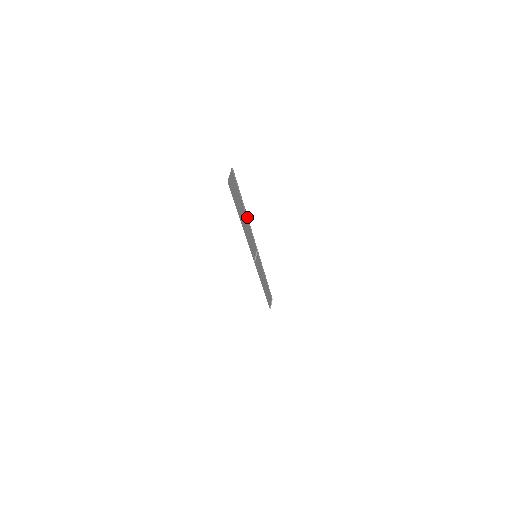
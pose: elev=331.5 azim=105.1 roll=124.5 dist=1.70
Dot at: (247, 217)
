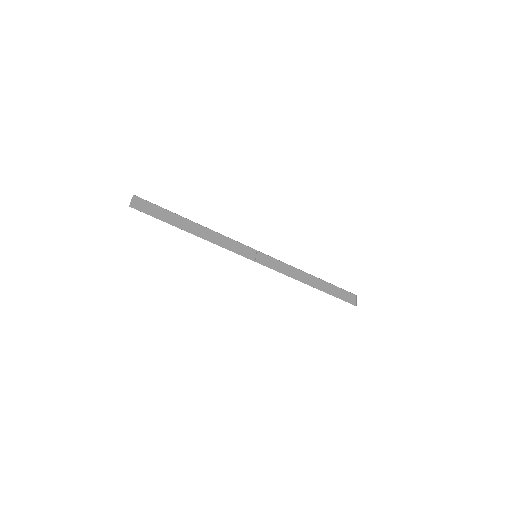
Dot at: (202, 226)
